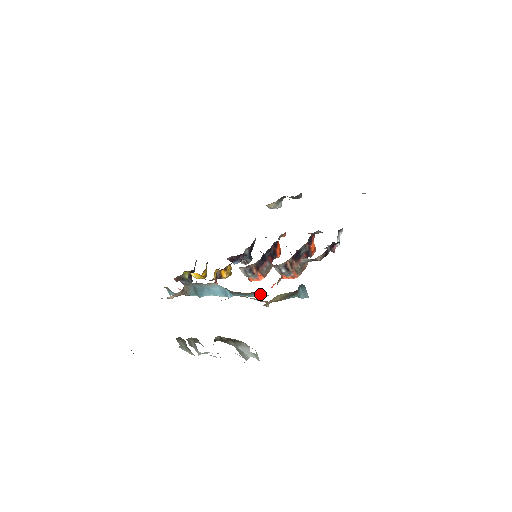
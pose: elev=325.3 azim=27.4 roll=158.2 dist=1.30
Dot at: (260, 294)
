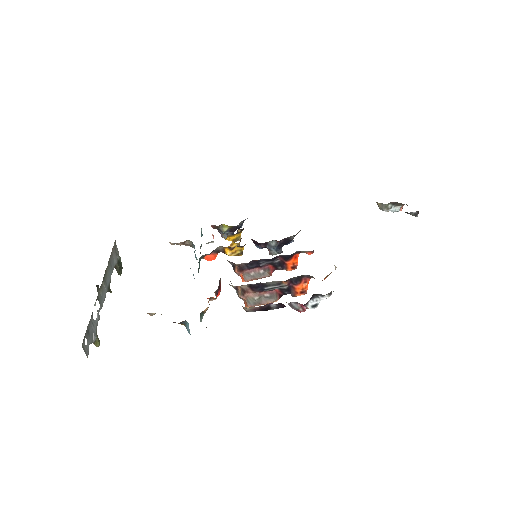
Dot at: occluded
